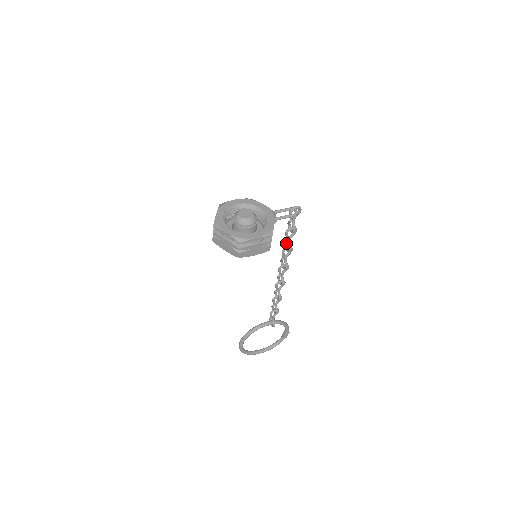
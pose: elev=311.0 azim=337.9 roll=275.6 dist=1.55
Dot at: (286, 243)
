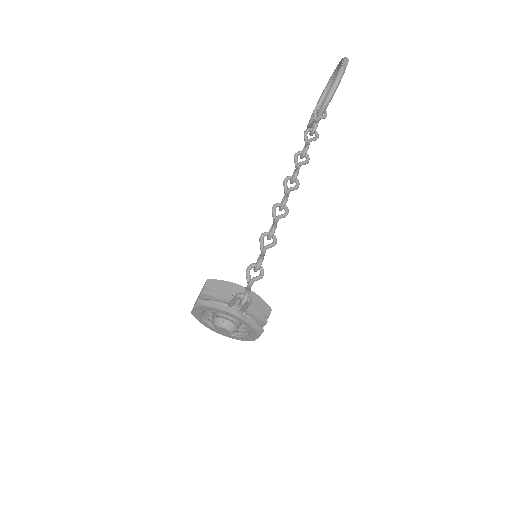
Dot at: (262, 238)
